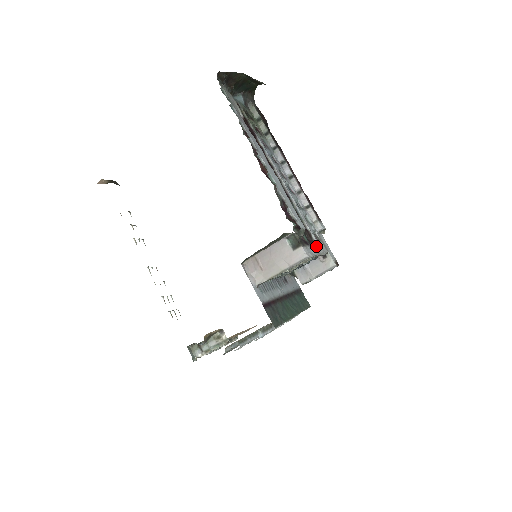
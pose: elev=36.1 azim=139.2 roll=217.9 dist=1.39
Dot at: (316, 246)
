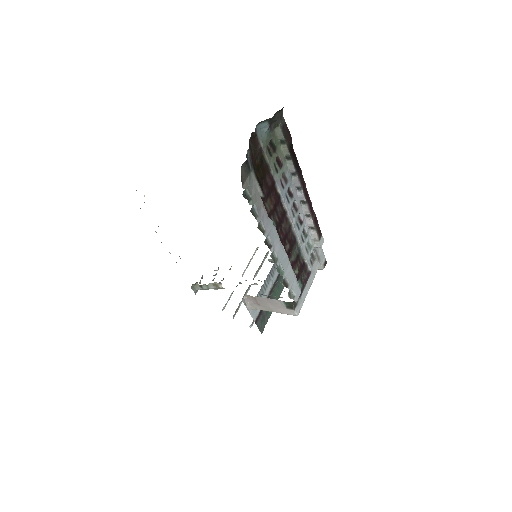
Dot at: (309, 279)
